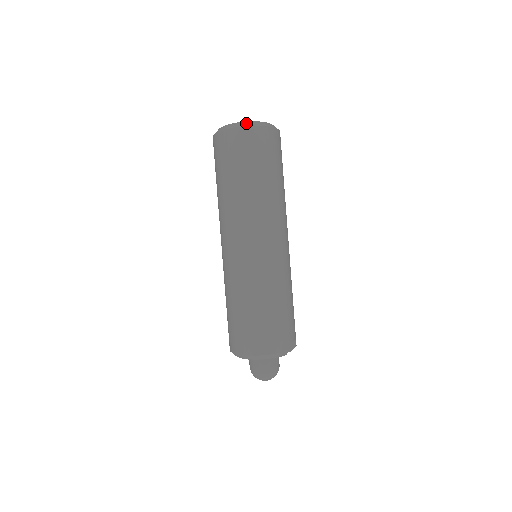
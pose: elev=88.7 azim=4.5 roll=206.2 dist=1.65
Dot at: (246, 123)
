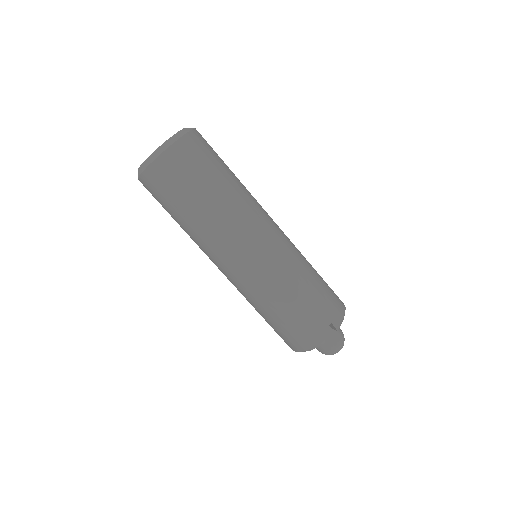
Dot at: (140, 169)
